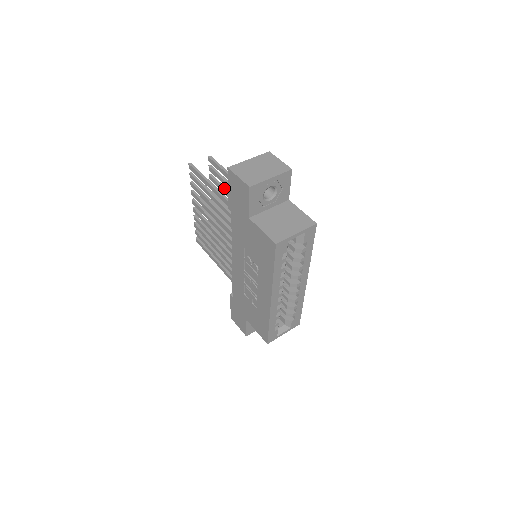
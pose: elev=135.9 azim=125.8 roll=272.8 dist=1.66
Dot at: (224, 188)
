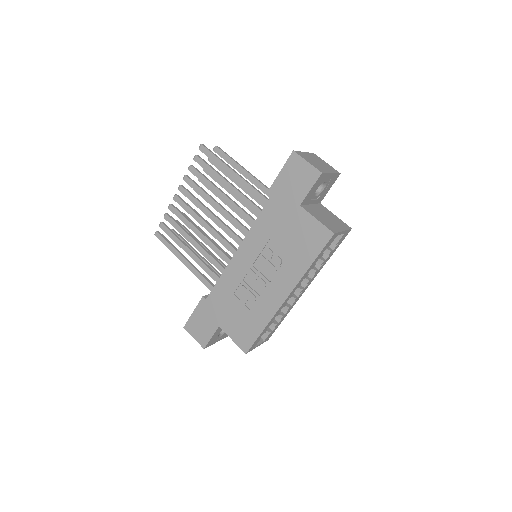
Dot at: occluded
